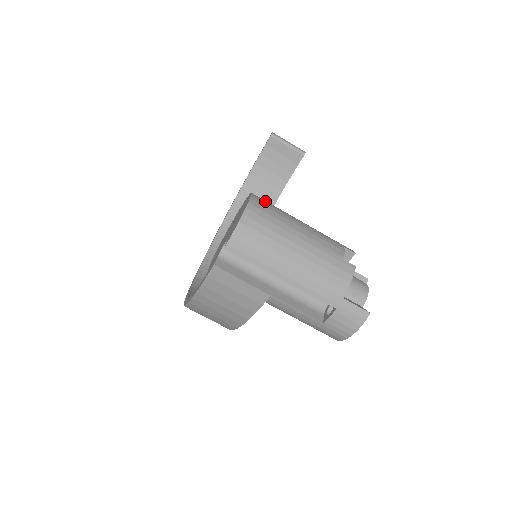
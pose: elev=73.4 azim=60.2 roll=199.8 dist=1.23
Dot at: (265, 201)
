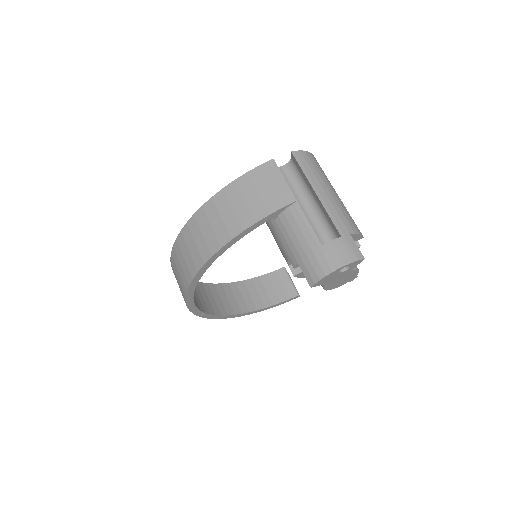
Dot at: occluded
